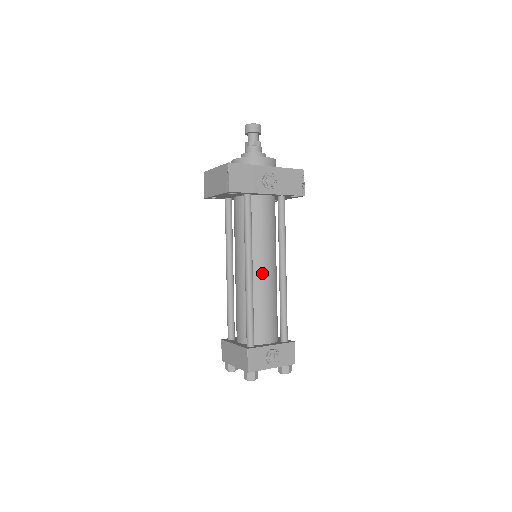
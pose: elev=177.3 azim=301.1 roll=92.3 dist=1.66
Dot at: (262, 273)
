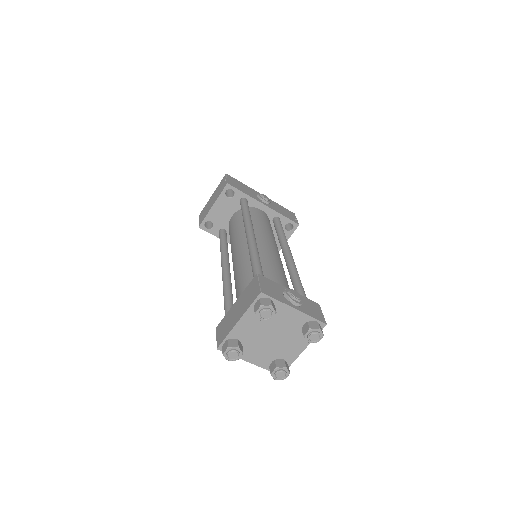
Dot at: (266, 245)
